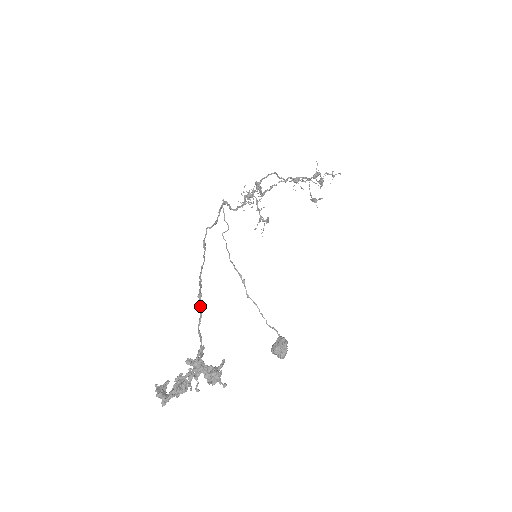
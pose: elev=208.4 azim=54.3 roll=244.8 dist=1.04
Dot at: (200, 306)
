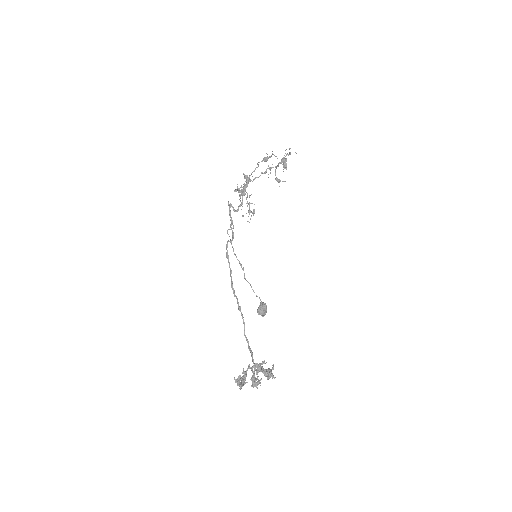
Dot at: (242, 317)
